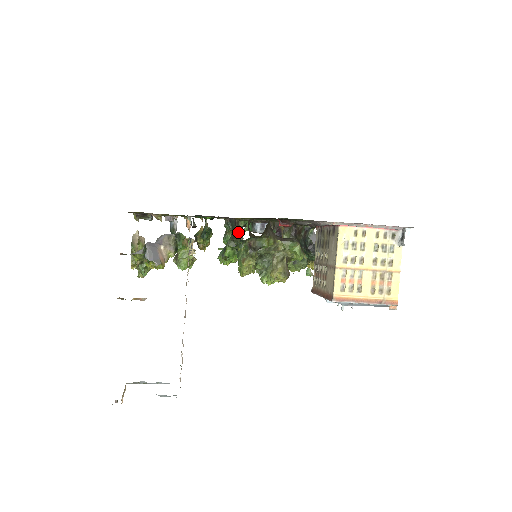
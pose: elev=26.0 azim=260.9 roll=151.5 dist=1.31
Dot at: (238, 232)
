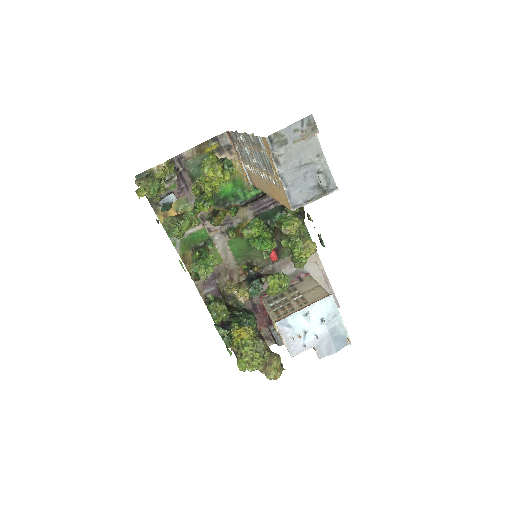
Dot at: occluded
